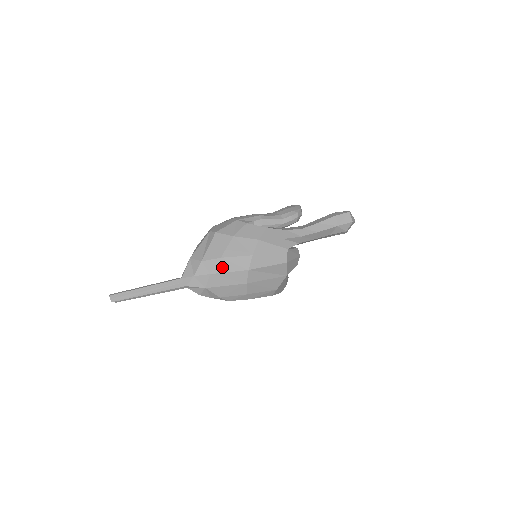
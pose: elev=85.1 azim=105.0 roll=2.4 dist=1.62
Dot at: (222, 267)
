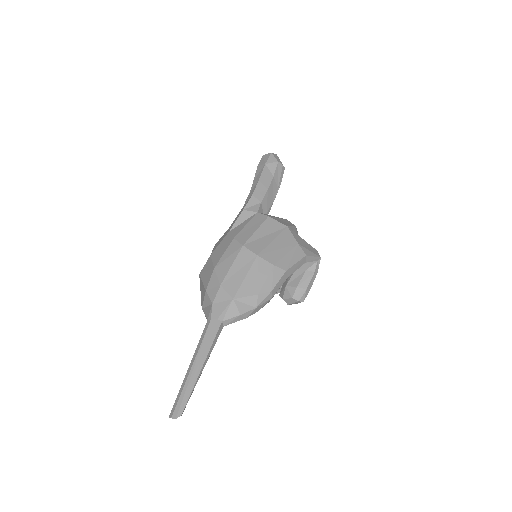
Dot at: (223, 270)
